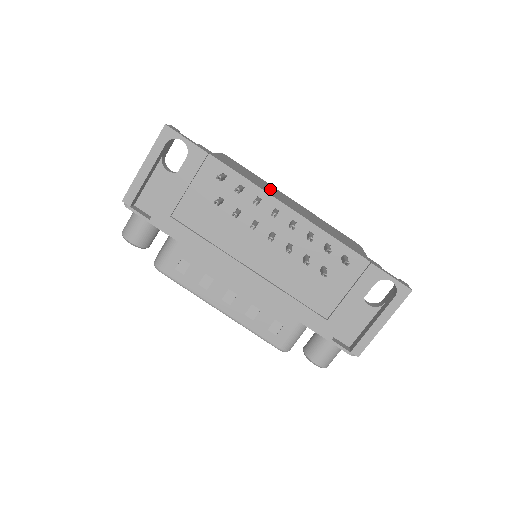
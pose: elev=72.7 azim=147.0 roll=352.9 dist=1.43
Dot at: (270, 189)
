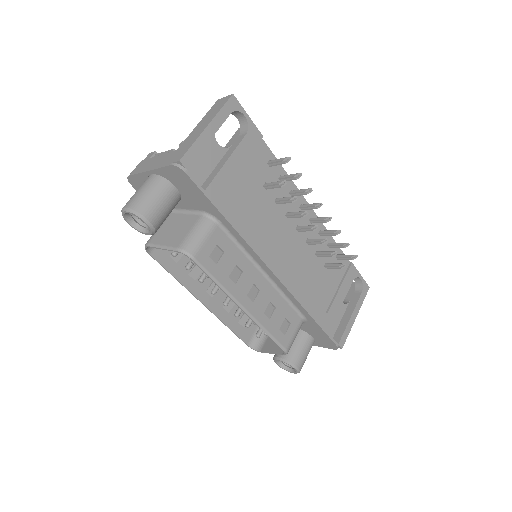
Dot at: occluded
